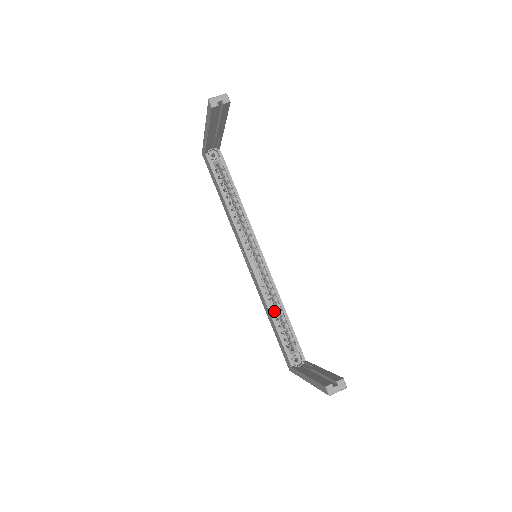
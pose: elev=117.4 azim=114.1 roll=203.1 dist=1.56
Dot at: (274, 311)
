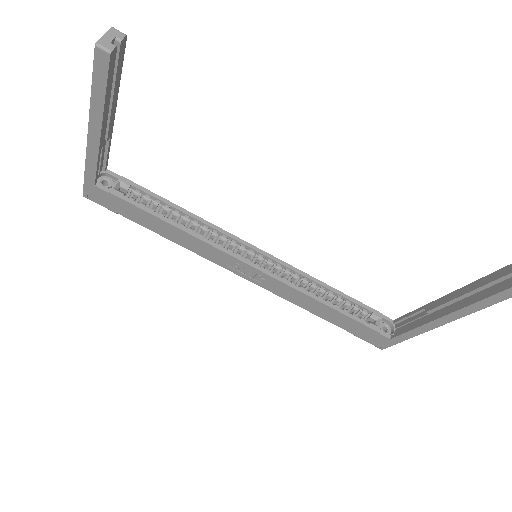
Dot at: occluded
